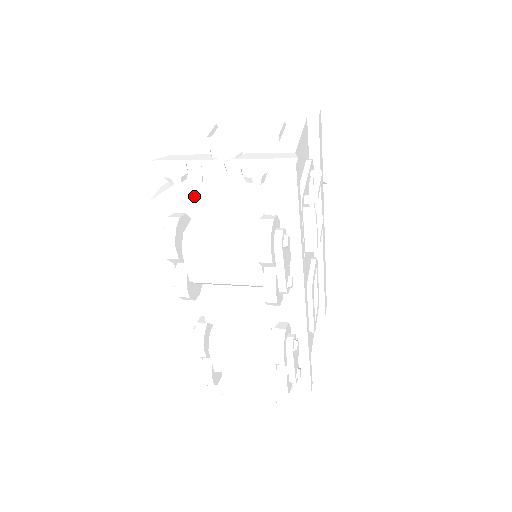
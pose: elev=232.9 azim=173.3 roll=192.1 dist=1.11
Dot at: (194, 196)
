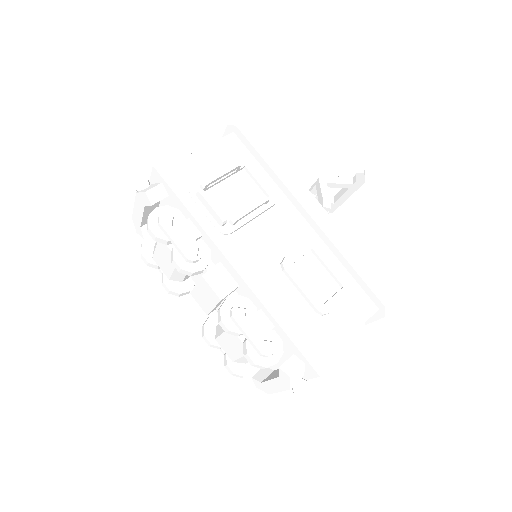
Dot at: (137, 218)
